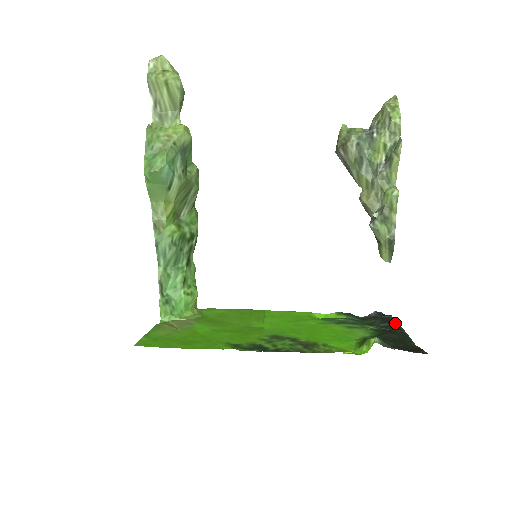
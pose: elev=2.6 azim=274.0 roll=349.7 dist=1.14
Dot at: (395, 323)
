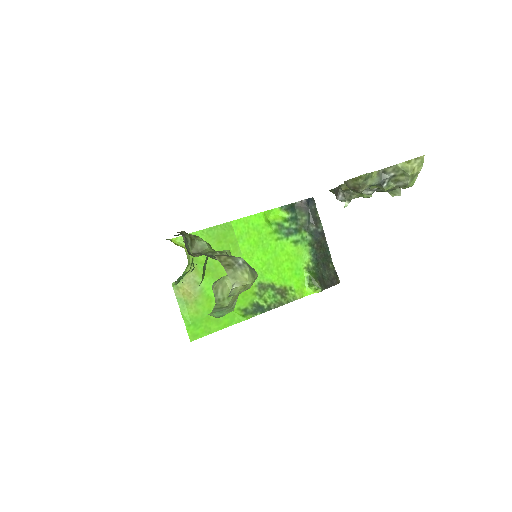
Dot at: (320, 224)
